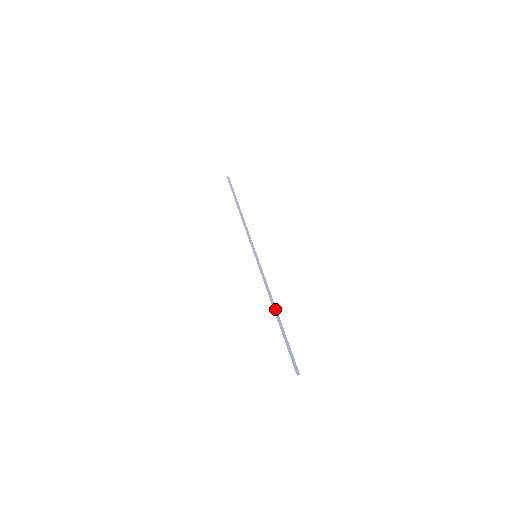
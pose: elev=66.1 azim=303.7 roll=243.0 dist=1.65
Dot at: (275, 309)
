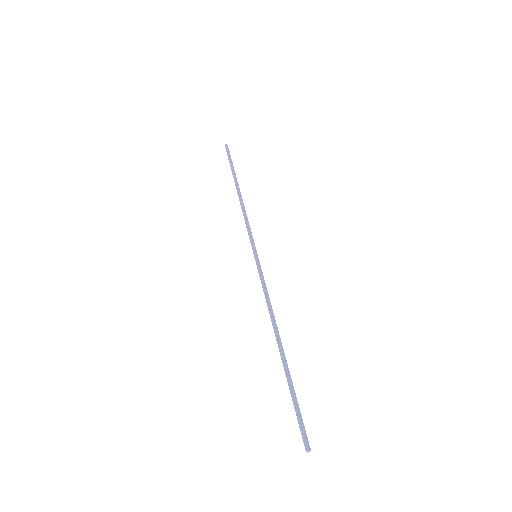
Dot at: (278, 339)
